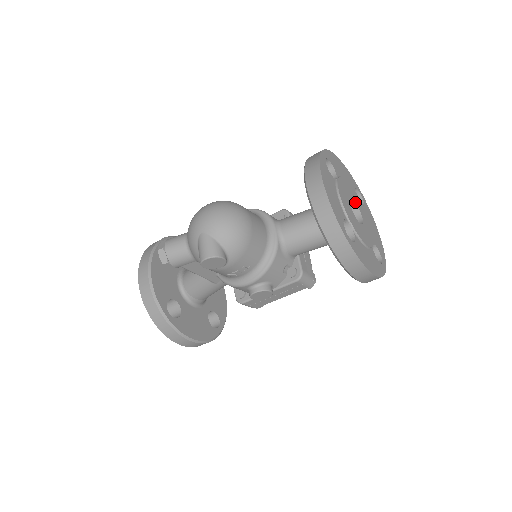
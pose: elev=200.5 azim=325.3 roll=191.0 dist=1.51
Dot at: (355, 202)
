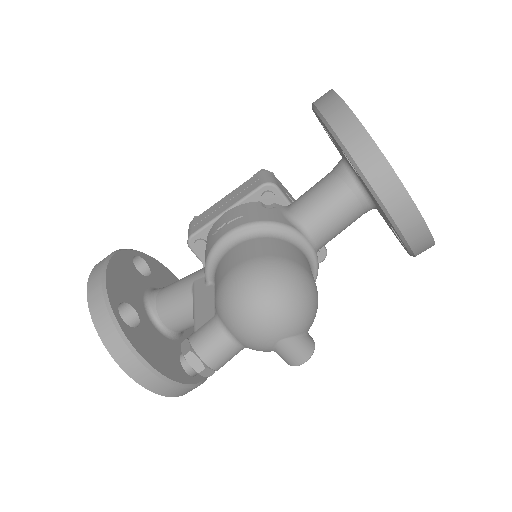
Dot at: occluded
